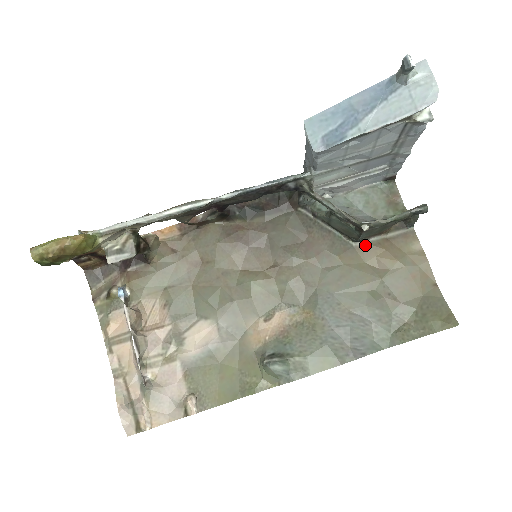
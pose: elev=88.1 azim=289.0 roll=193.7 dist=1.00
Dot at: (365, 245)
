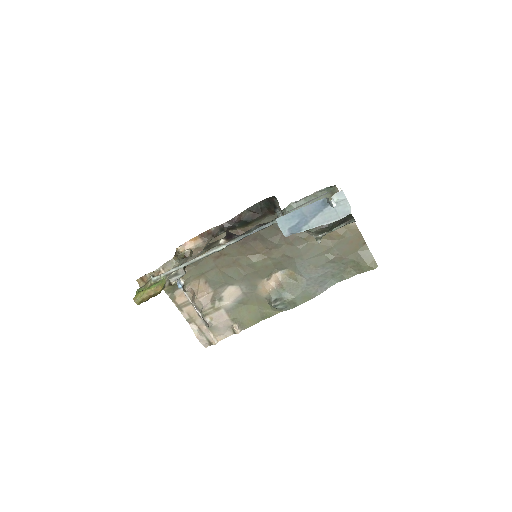
Dot at: occluded
